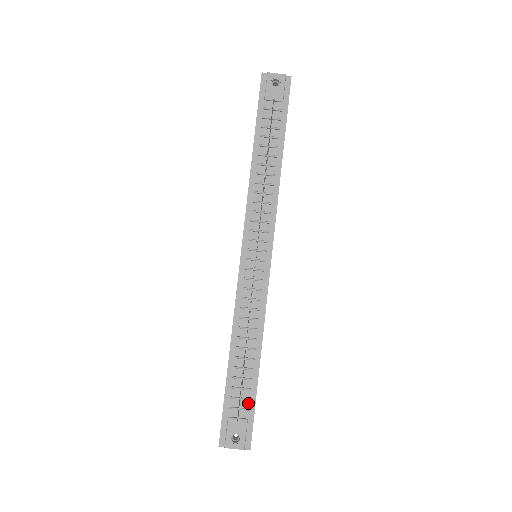
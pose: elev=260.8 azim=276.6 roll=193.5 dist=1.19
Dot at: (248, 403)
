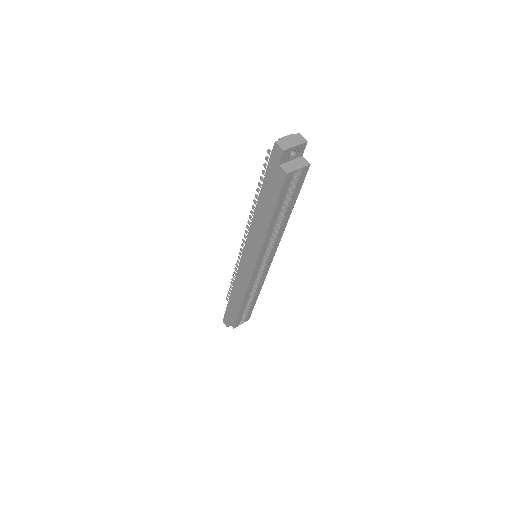
Dot at: occluded
